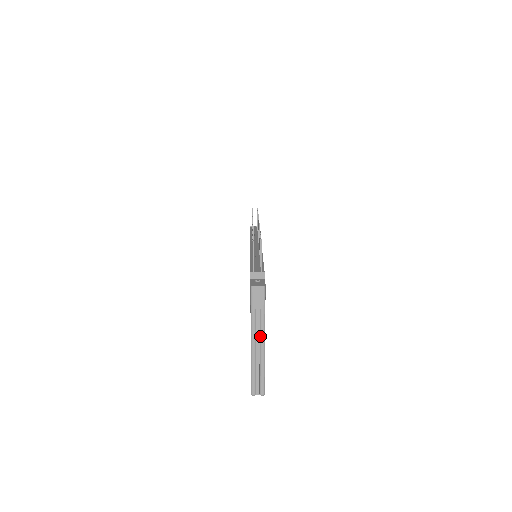
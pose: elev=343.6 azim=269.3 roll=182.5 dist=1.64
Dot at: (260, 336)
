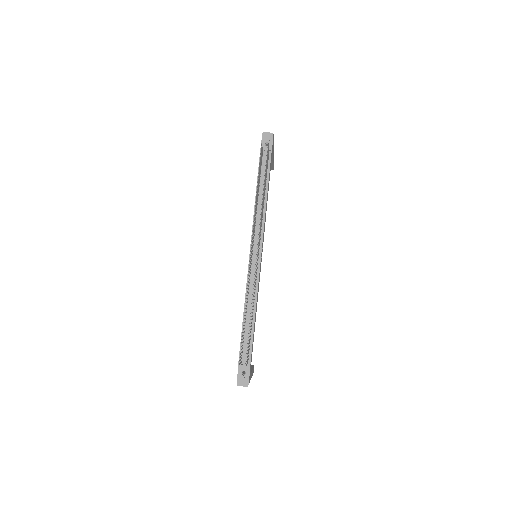
Dot at: occluded
